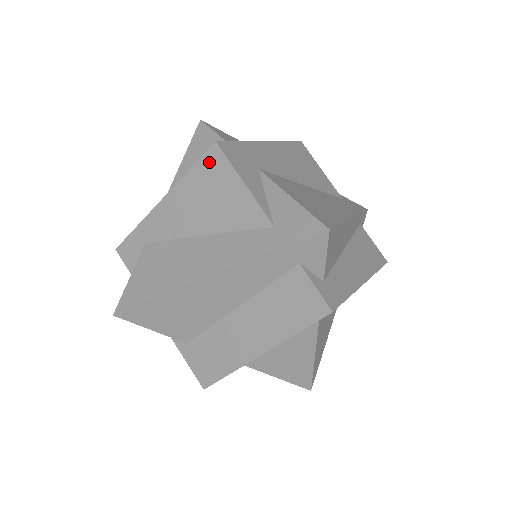
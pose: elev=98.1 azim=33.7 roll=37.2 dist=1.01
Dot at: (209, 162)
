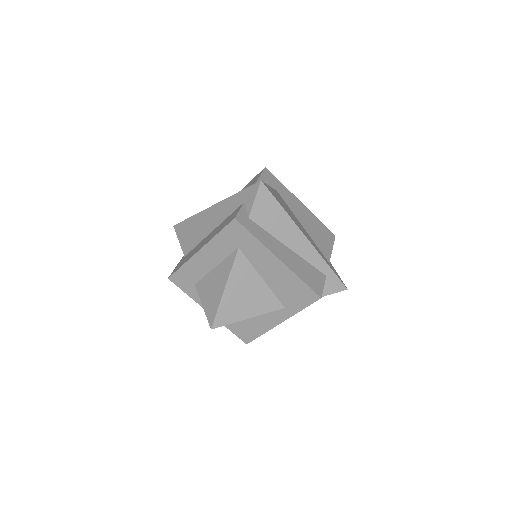
Dot at: (257, 175)
